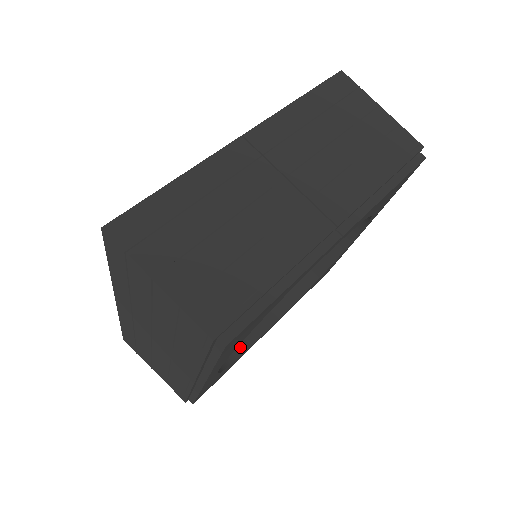
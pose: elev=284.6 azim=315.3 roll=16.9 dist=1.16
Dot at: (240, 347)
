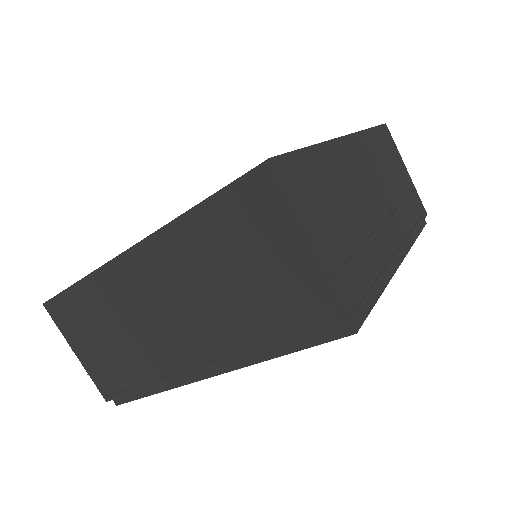
Dot at: occluded
